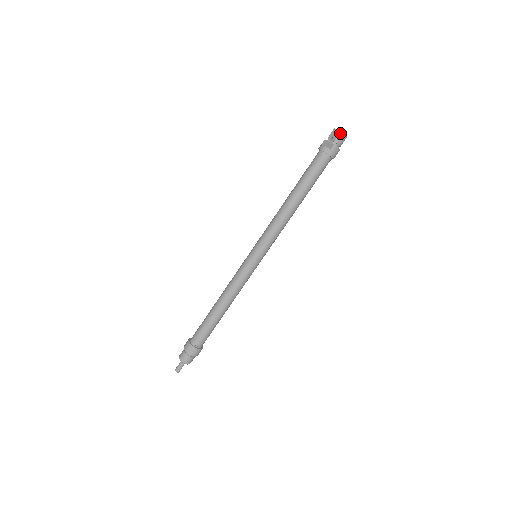
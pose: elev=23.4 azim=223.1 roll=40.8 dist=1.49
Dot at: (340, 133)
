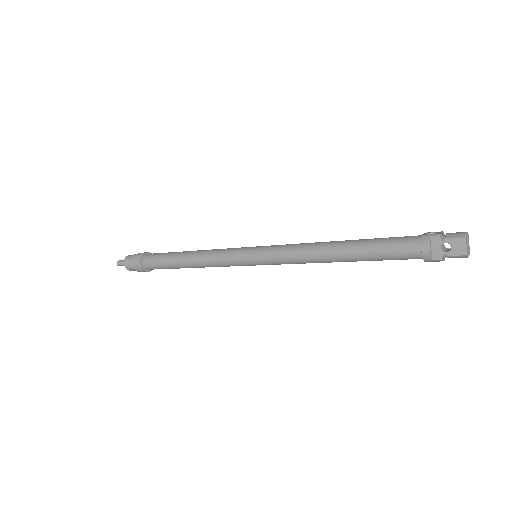
Dot at: (464, 255)
